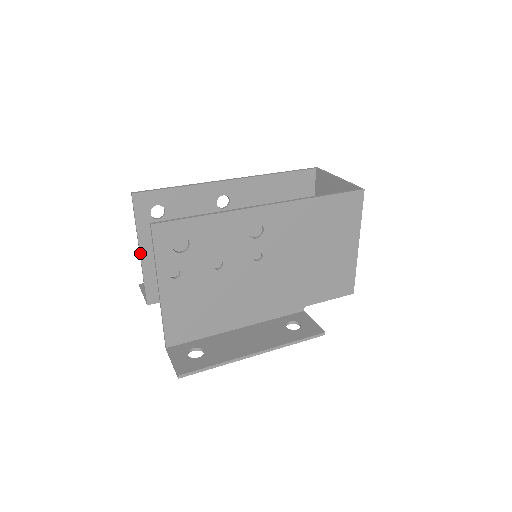
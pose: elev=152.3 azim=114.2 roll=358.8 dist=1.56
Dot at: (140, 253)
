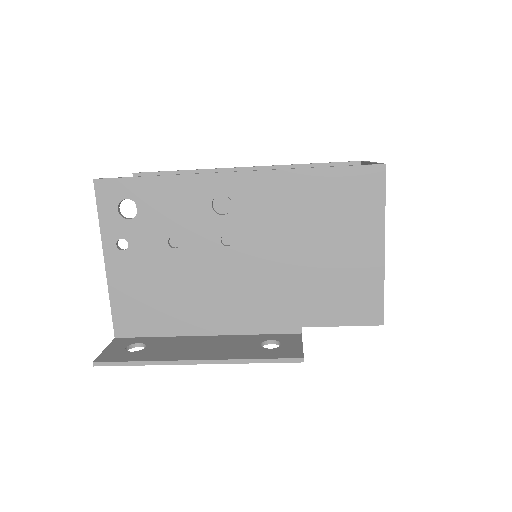
Dot at: occluded
